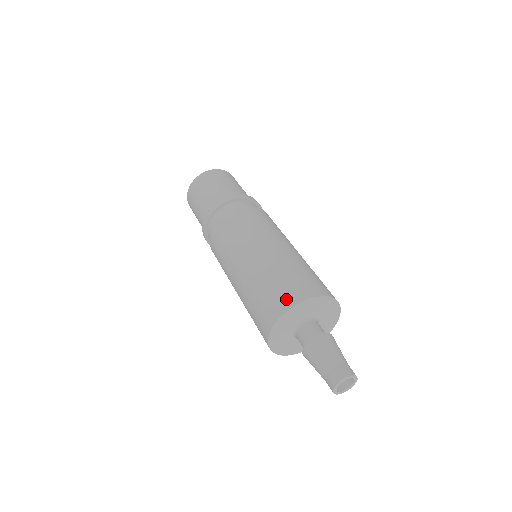
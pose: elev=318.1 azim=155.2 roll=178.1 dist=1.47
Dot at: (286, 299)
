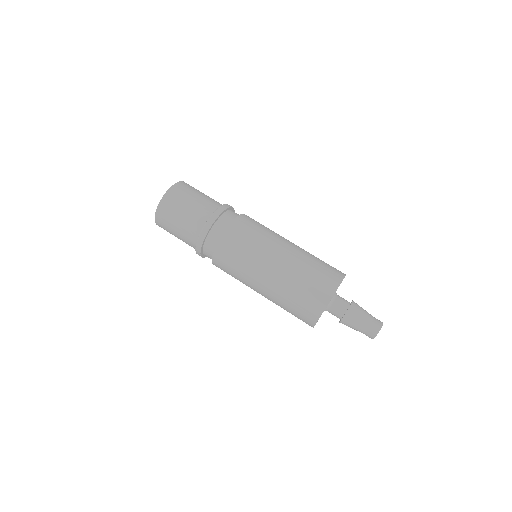
Dot at: (317, 304)
